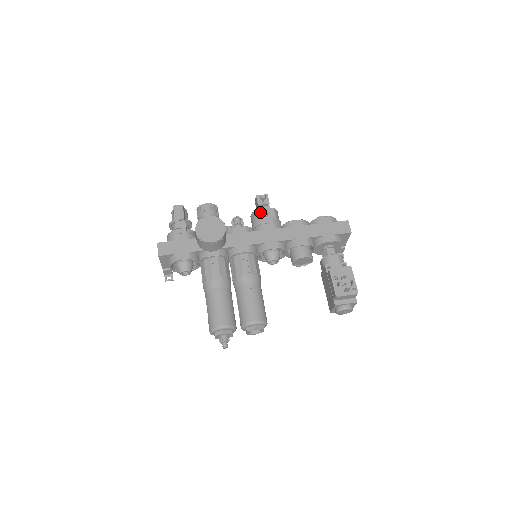
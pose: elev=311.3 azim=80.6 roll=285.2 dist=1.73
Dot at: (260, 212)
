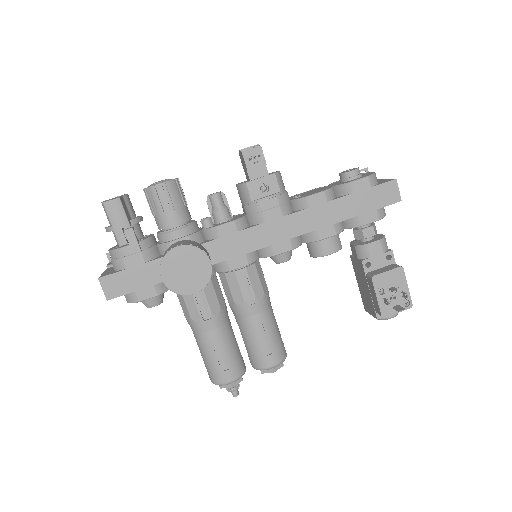
Dot at: (254, 186)
